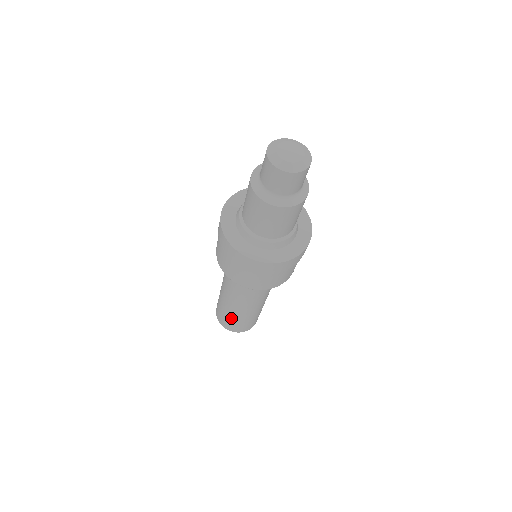
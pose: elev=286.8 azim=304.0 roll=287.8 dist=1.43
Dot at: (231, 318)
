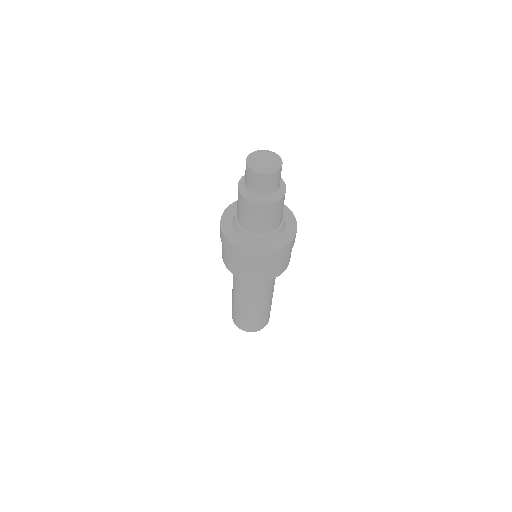
Dot at: (257, 319)
